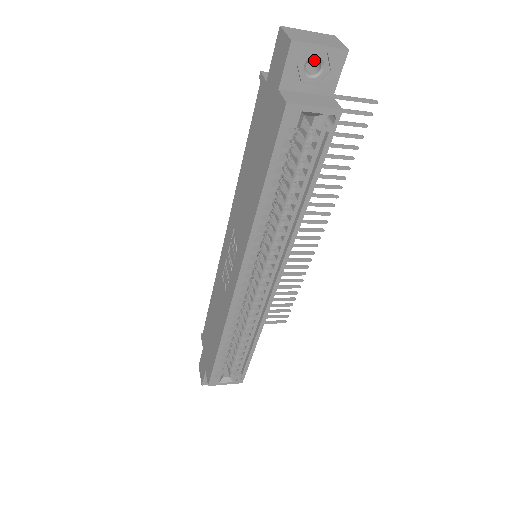
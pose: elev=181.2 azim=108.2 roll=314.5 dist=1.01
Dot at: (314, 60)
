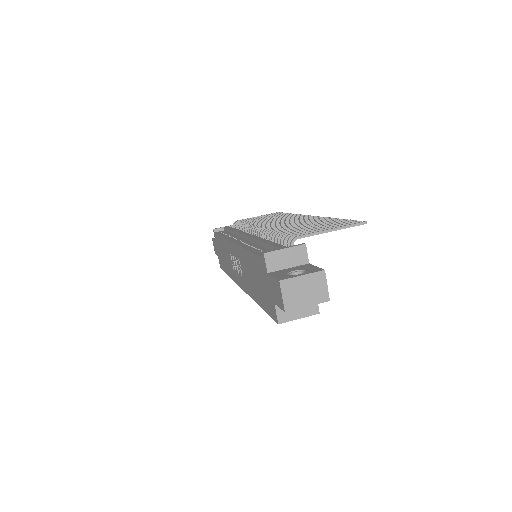
Dot at: occluded
